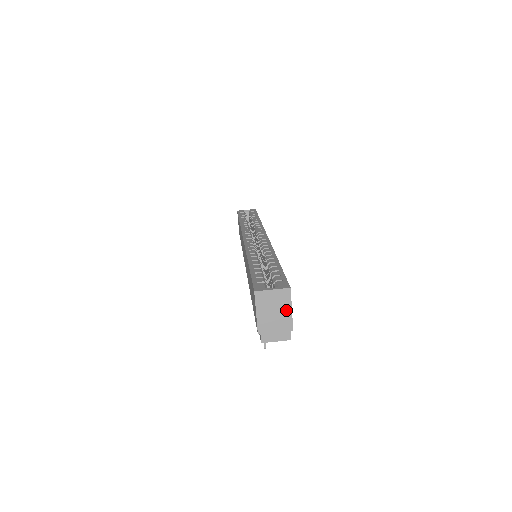
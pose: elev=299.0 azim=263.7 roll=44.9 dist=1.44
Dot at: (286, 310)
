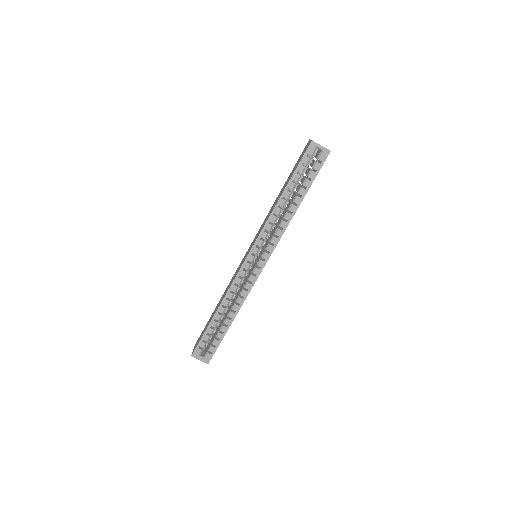
Dot at: occluded
